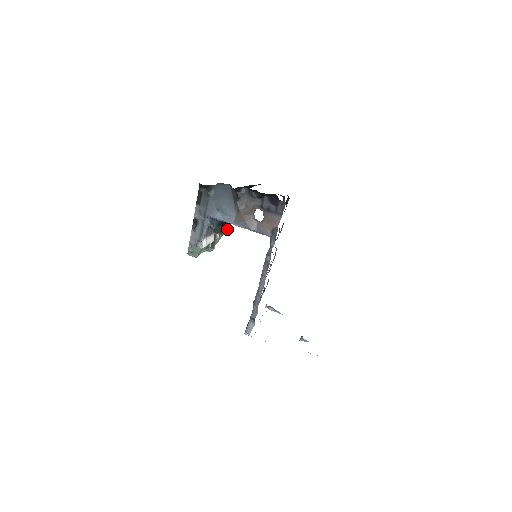
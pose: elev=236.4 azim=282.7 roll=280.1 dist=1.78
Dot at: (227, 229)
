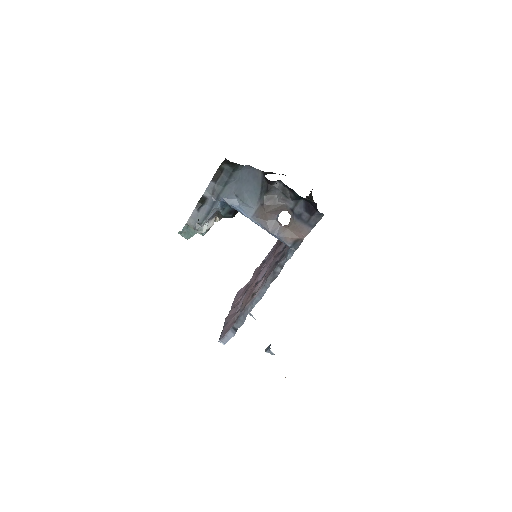
Dot at: occluded
